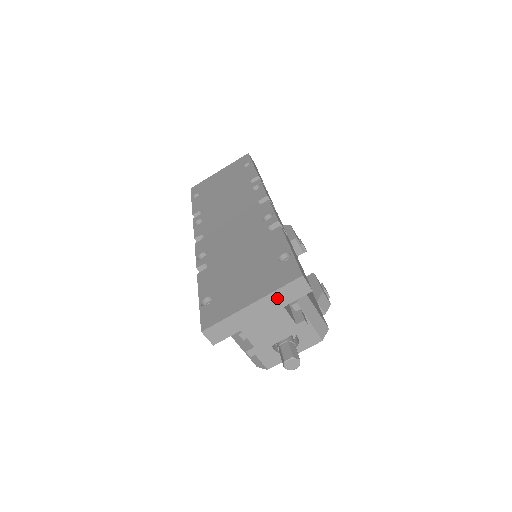
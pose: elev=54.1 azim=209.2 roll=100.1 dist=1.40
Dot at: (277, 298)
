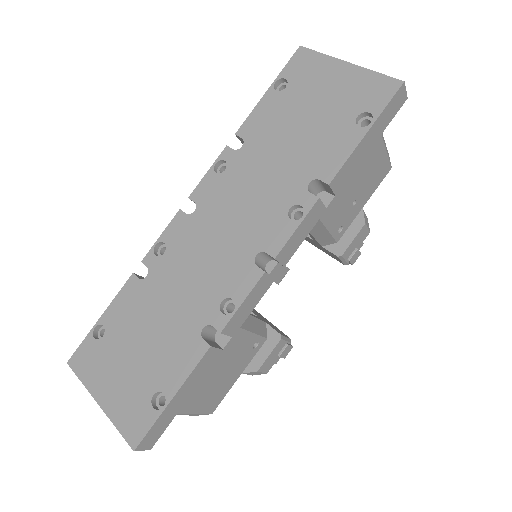
Dot at: occluded
